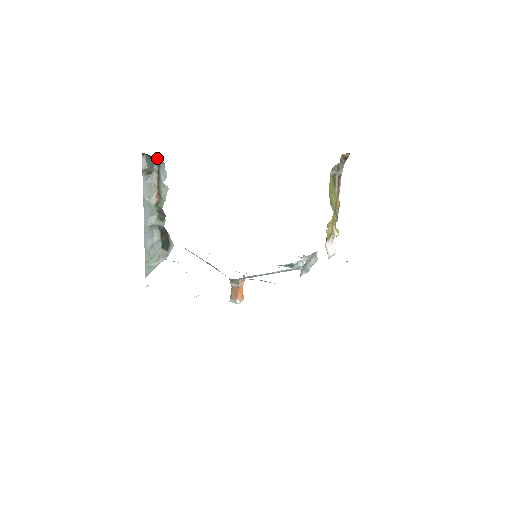
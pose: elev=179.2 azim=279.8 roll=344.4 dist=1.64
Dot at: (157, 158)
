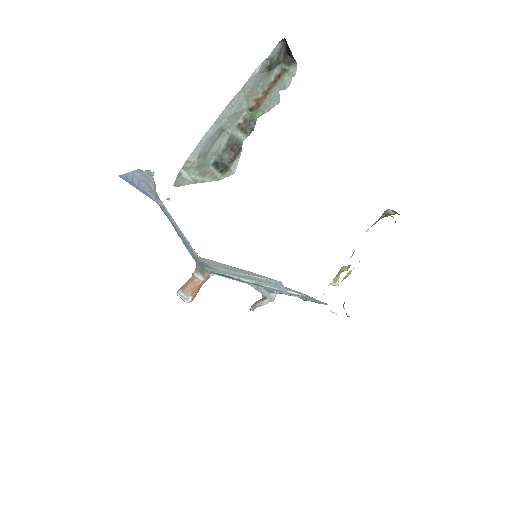
Dot at: (292, 60)
